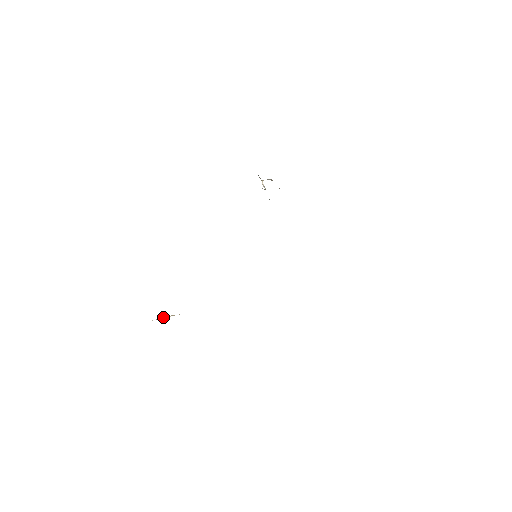
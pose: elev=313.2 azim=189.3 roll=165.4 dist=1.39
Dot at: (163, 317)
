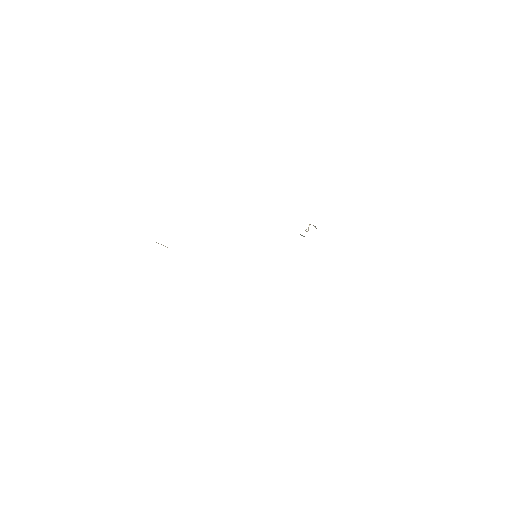
Dot at: (163, 245)
